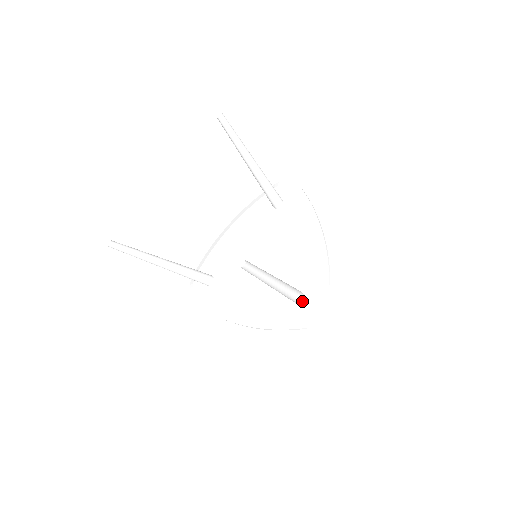
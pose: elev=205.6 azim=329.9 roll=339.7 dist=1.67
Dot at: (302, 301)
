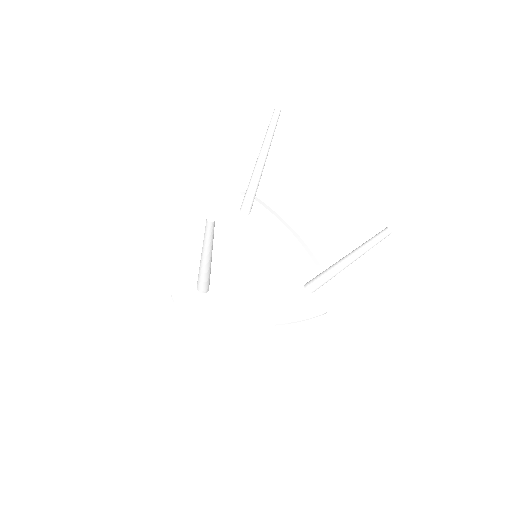
Dot at: (315, 291)
